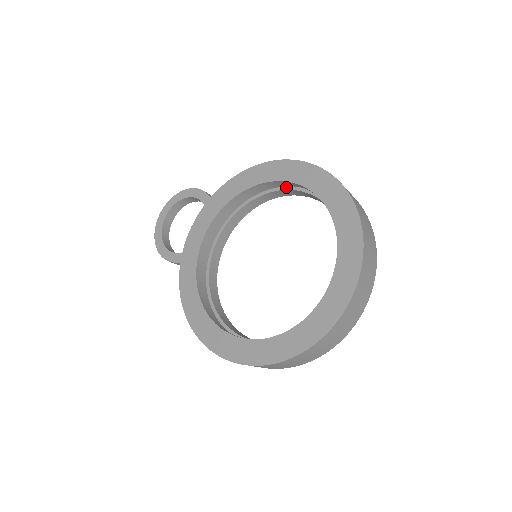
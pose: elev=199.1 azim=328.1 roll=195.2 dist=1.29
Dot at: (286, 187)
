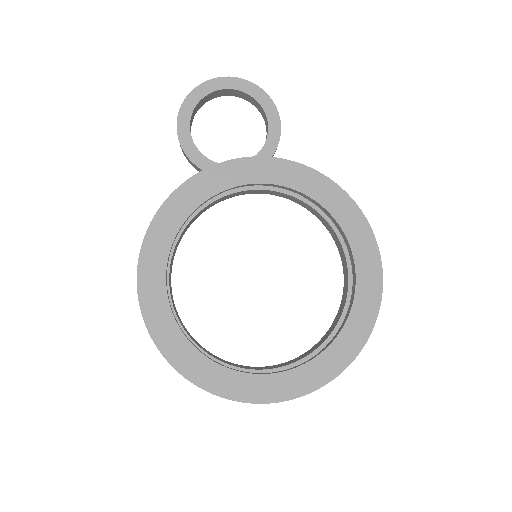
Dot at: (341, 235)
